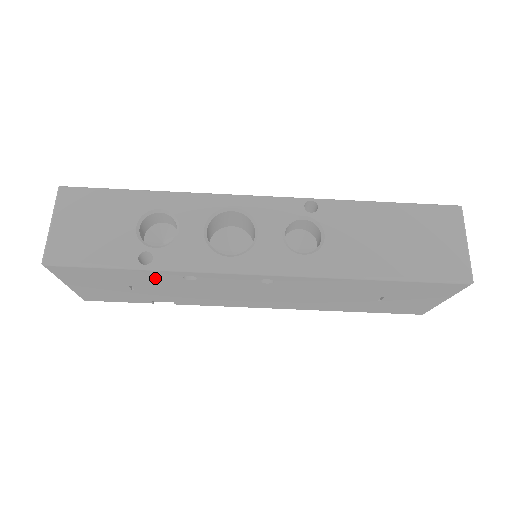
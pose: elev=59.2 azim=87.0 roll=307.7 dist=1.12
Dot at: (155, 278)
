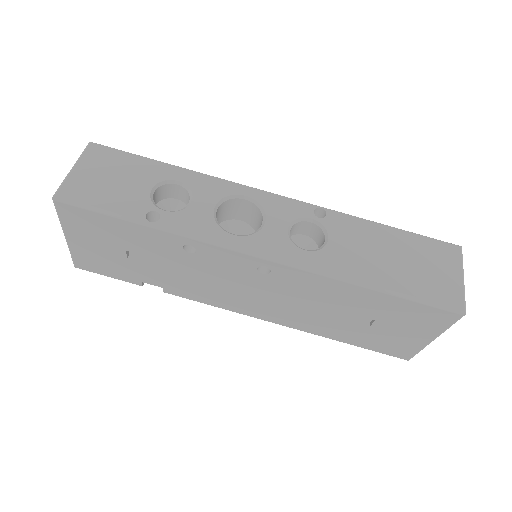
Dot at: (155, 243)
